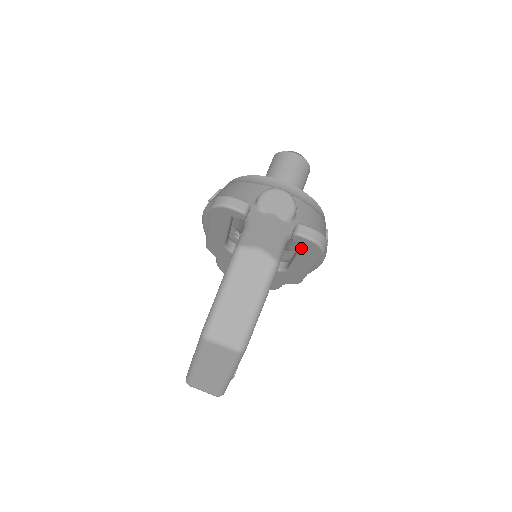
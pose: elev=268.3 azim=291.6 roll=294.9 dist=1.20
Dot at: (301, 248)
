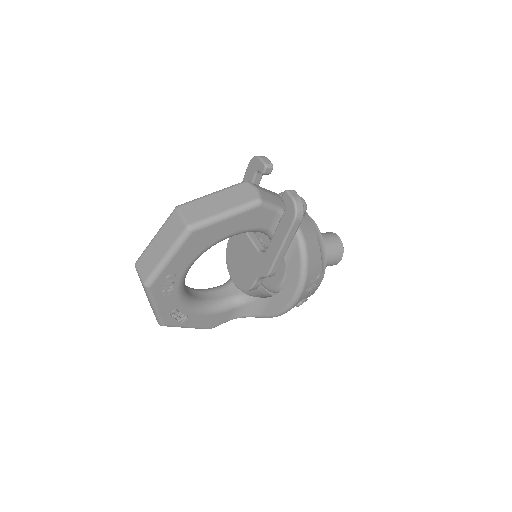
Dot at: (284, 212)
